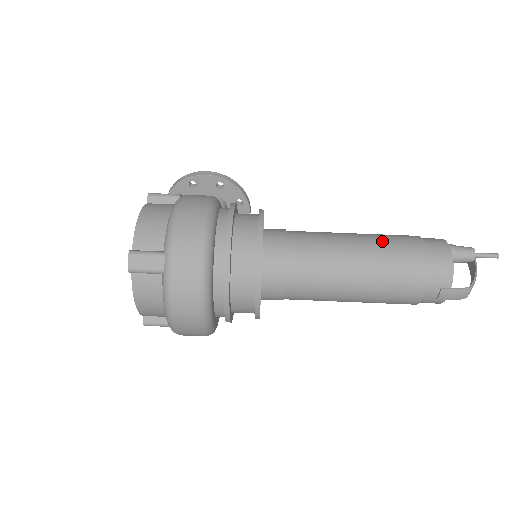
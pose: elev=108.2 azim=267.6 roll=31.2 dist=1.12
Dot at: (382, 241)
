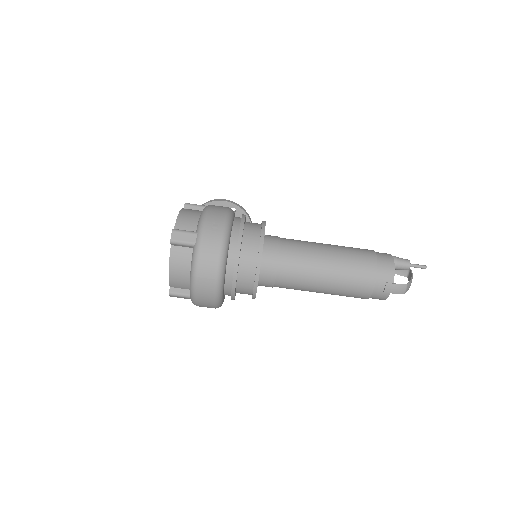
Dot at: (346, 248)
